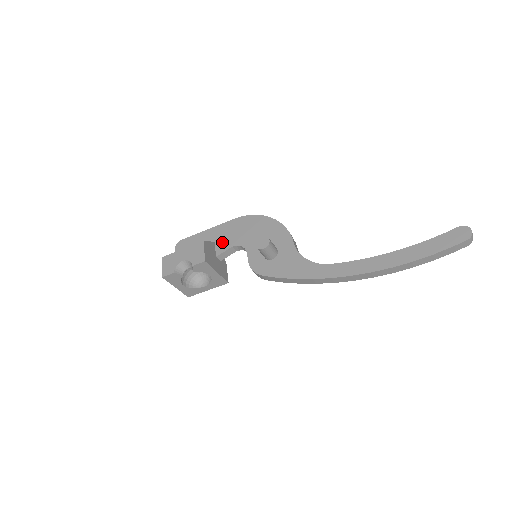
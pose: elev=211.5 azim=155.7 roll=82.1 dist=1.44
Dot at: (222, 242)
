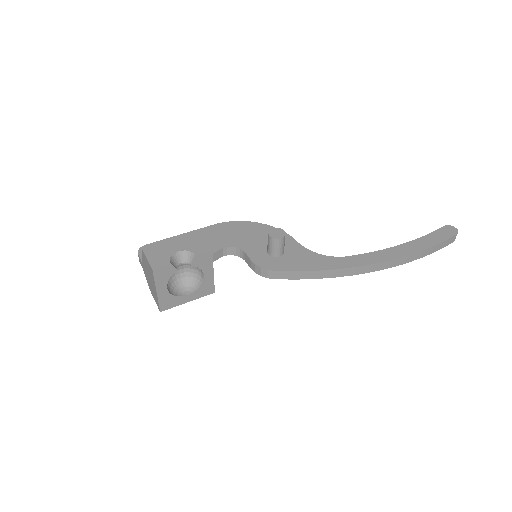
Dot at: occluded
